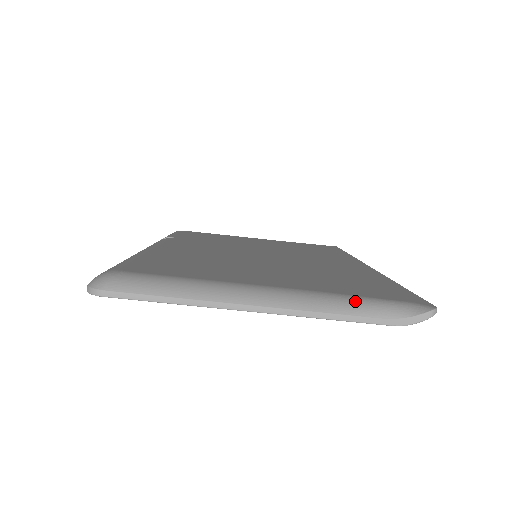
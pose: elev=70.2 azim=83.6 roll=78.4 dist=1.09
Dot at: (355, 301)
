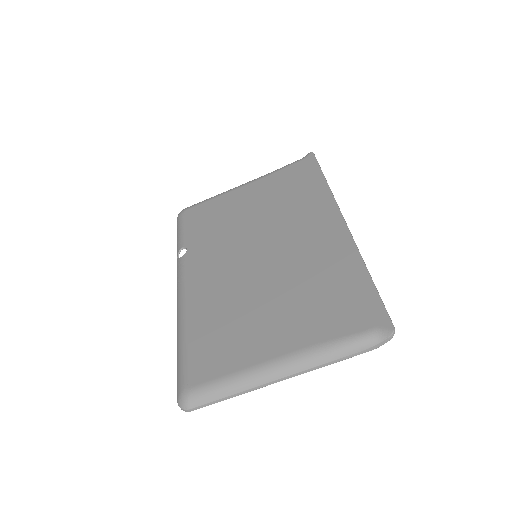
Dot at: (339, 347)
